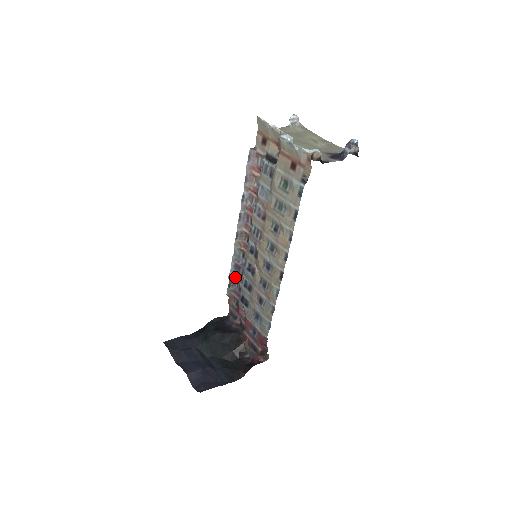
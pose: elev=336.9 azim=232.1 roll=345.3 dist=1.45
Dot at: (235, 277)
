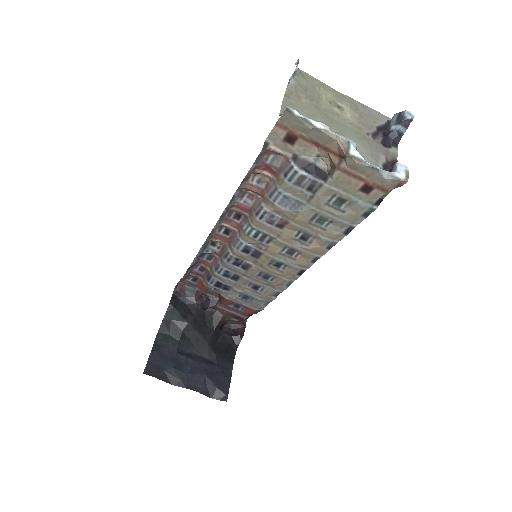
Dot at: occluded
